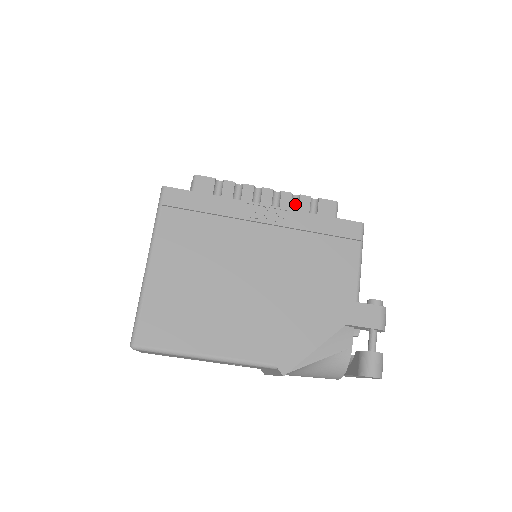
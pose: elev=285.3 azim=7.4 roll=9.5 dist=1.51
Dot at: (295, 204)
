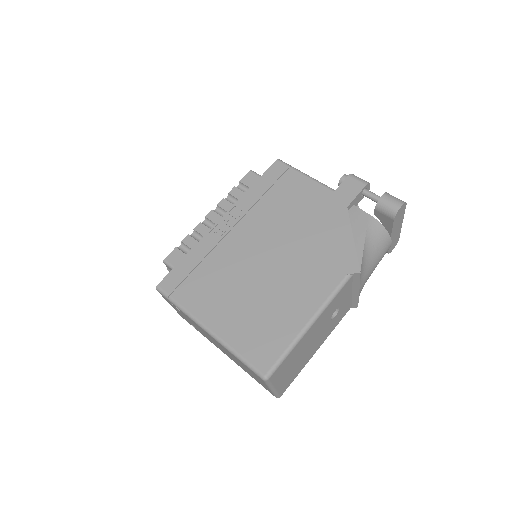
Dot at: (233, 201)
